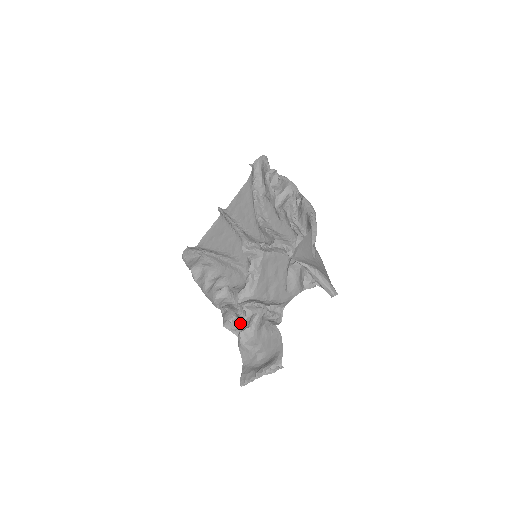
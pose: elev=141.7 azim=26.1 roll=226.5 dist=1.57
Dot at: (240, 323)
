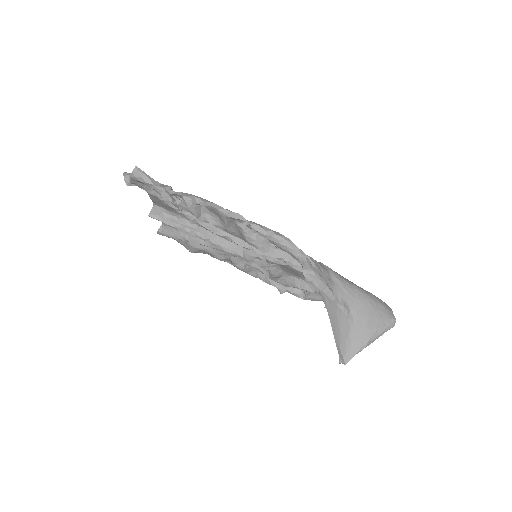
Dot at: (296, 292)
